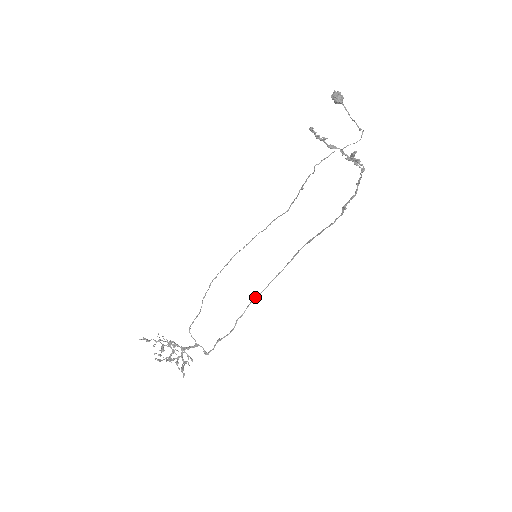
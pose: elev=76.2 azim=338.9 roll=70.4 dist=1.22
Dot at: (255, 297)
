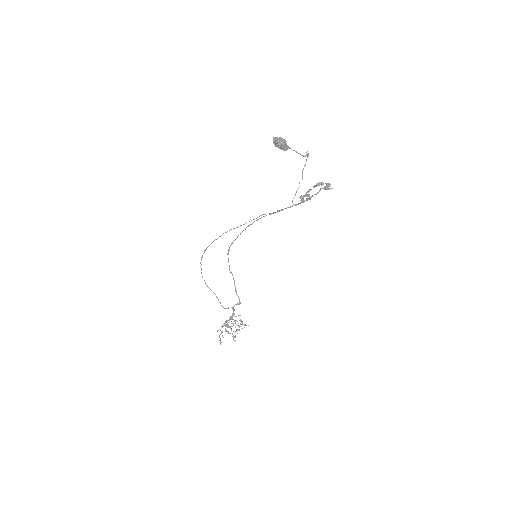
Dot at: occluded
